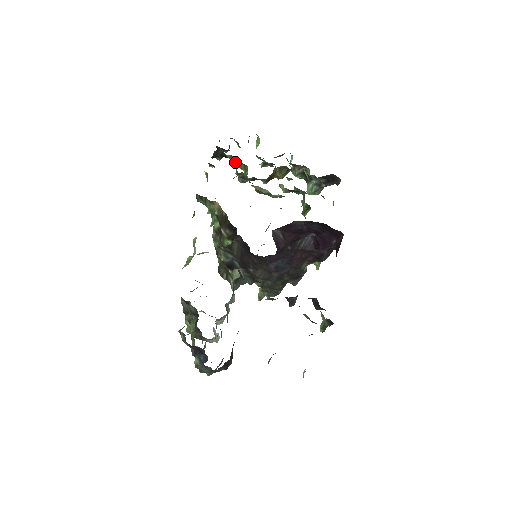
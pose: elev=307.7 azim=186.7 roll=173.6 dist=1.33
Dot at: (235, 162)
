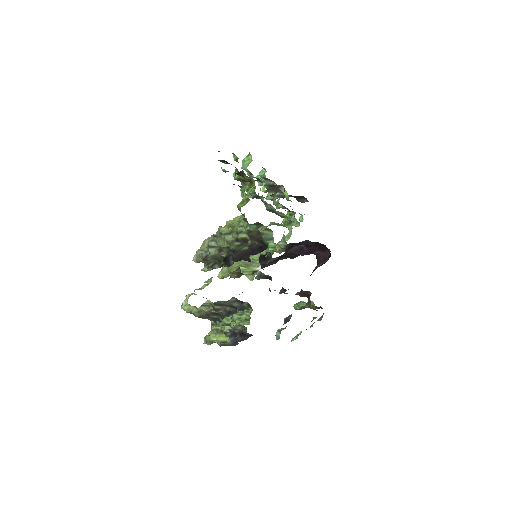
Dot at: (245, 180)
